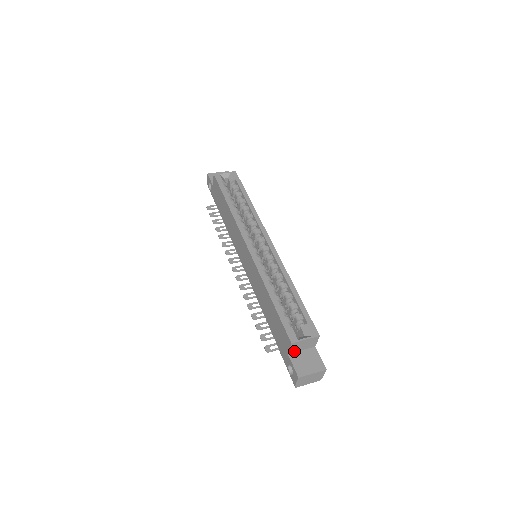
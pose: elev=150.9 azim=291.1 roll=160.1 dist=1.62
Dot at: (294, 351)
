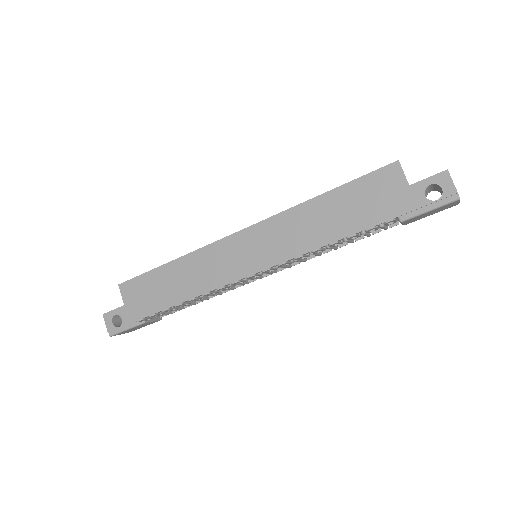
Dot at: (408, 185)
